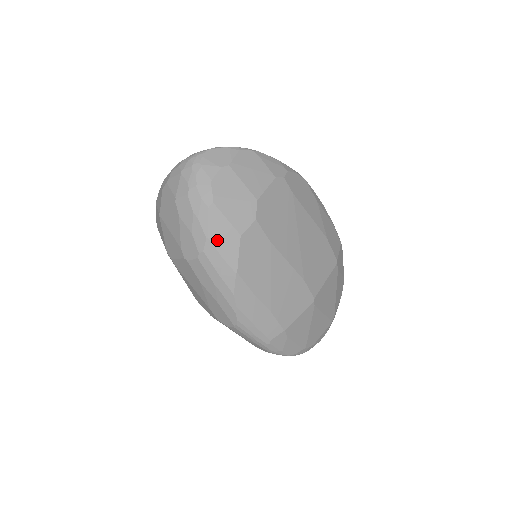
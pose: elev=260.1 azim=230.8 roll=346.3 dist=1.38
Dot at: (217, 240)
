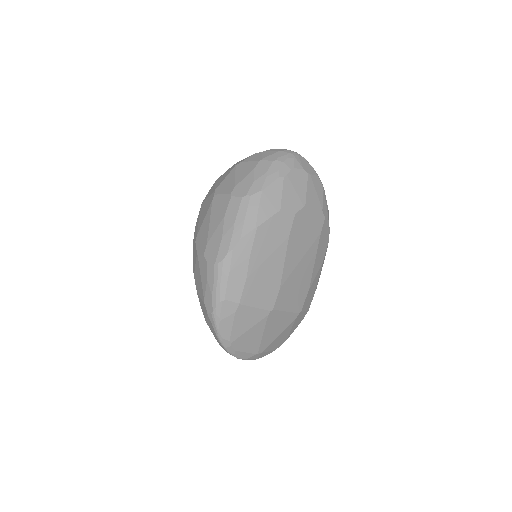
Dot at: (265, 198)
